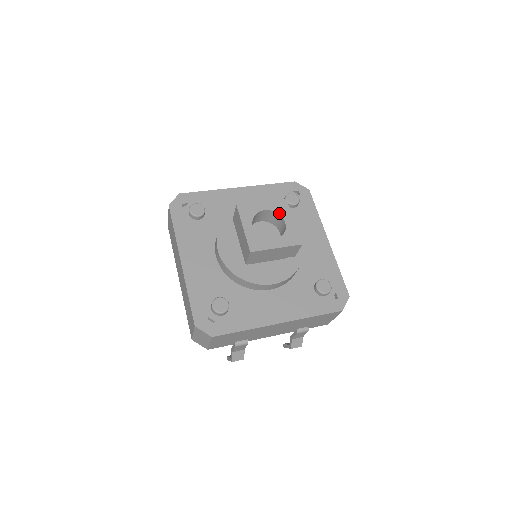
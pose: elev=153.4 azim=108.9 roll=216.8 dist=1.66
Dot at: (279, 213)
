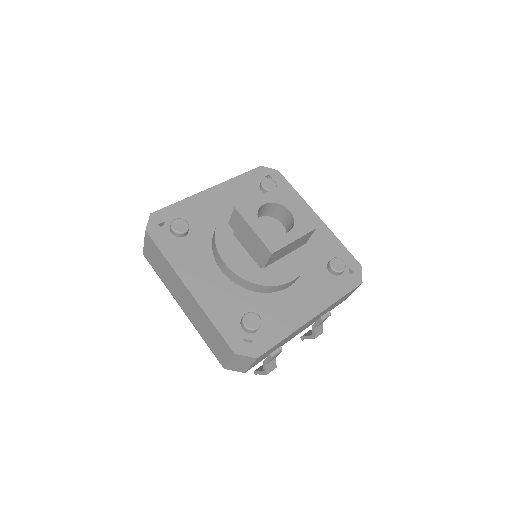
Dot at: (279, 203)
